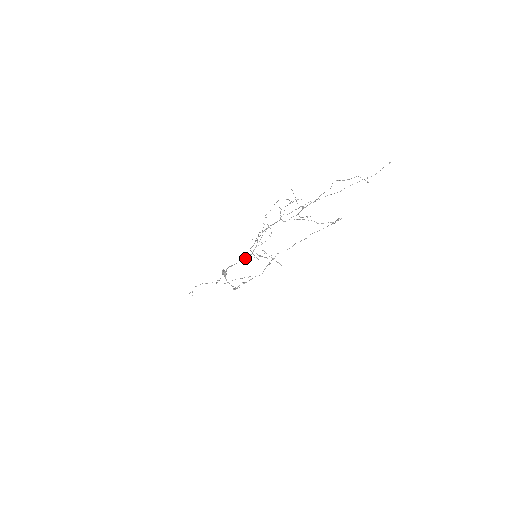
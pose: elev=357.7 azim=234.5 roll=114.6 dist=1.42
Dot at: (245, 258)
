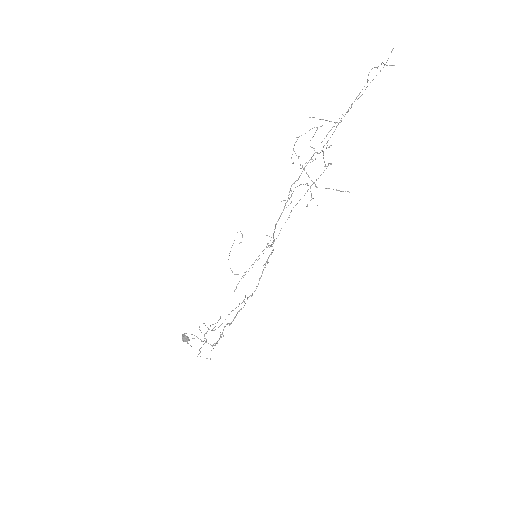
Dot at: occluded
